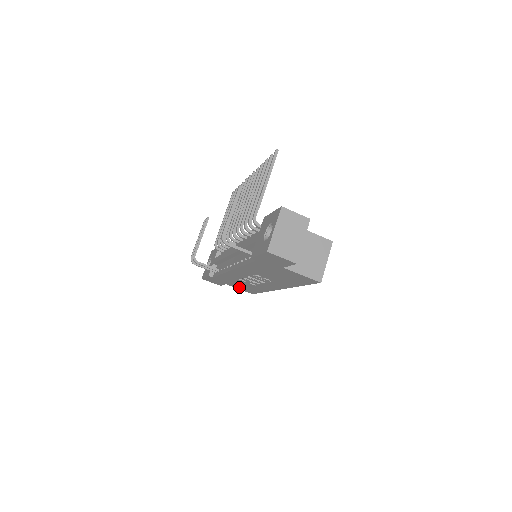
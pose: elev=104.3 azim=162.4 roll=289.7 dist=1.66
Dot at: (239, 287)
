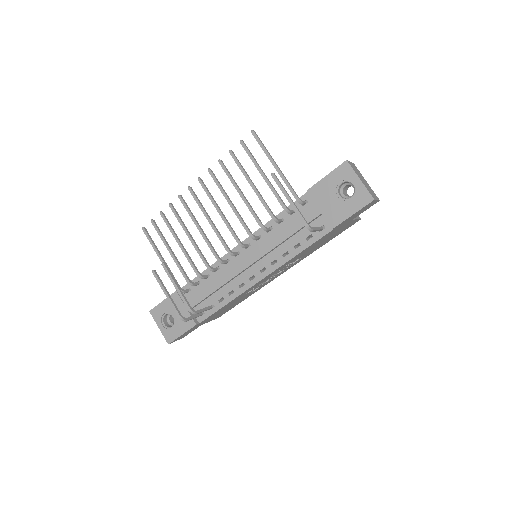
Dot at: occluded
